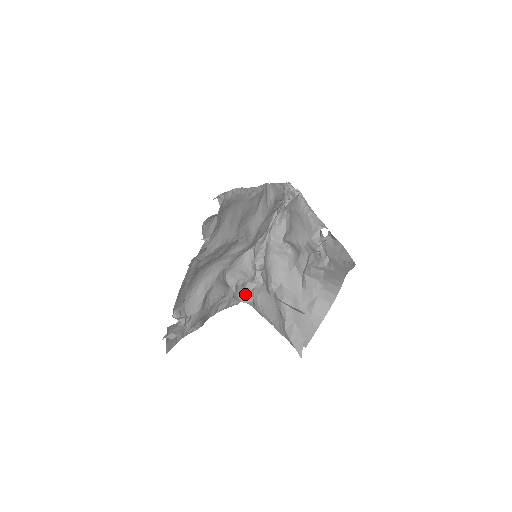
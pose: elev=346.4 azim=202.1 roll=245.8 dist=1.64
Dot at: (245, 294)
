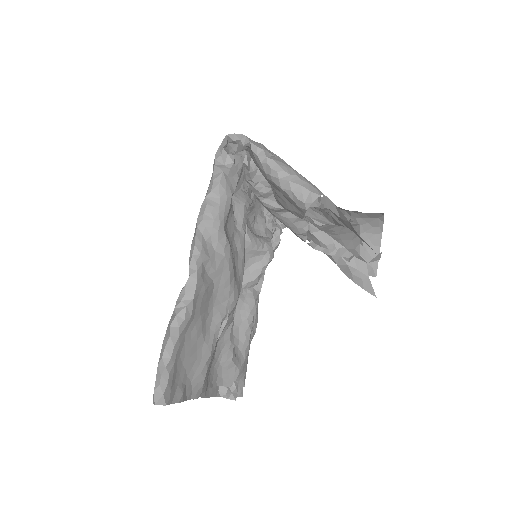
Dot at: (279, 230)
